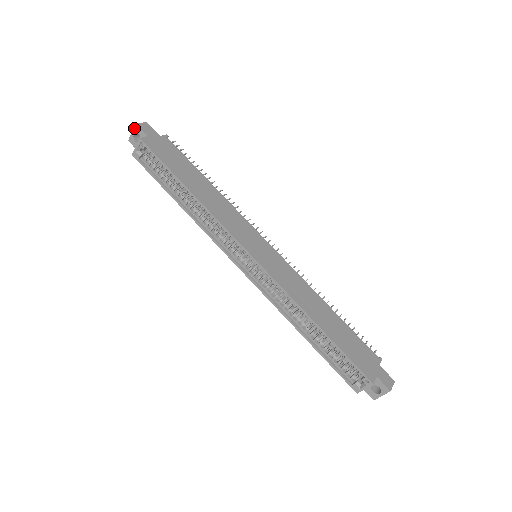
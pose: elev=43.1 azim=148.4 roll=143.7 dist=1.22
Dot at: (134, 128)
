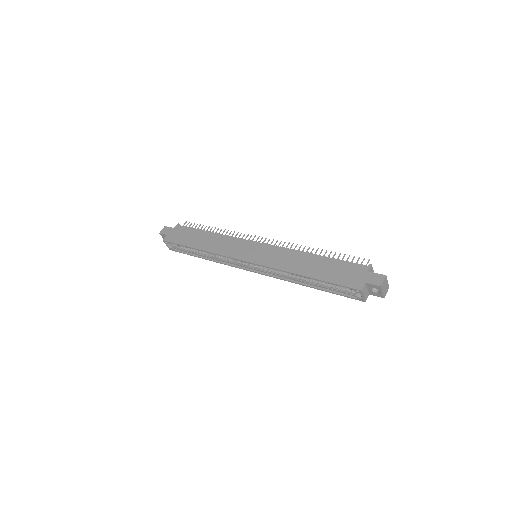
Dot at: (161, 235)
